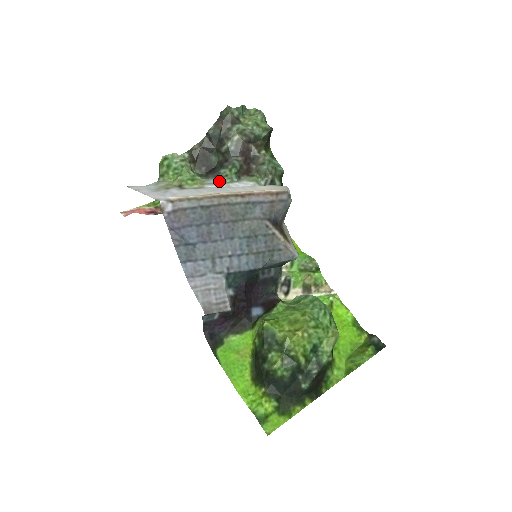
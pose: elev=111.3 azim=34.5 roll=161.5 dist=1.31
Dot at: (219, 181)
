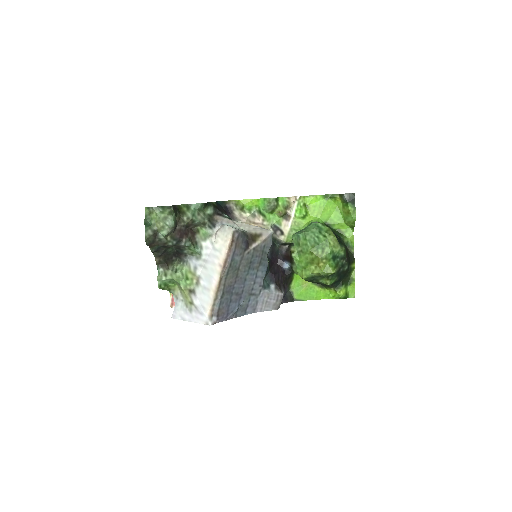
Dot at: (194, 259)
